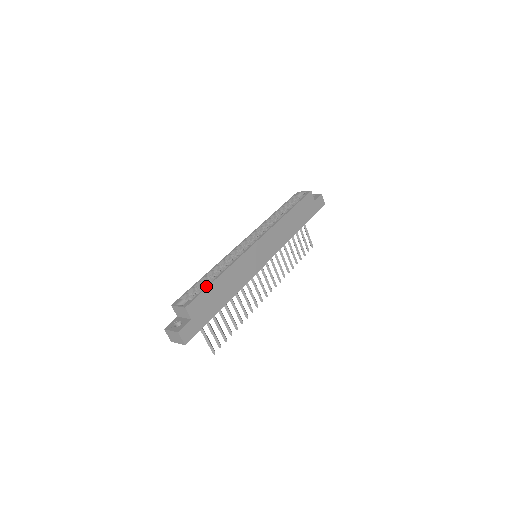
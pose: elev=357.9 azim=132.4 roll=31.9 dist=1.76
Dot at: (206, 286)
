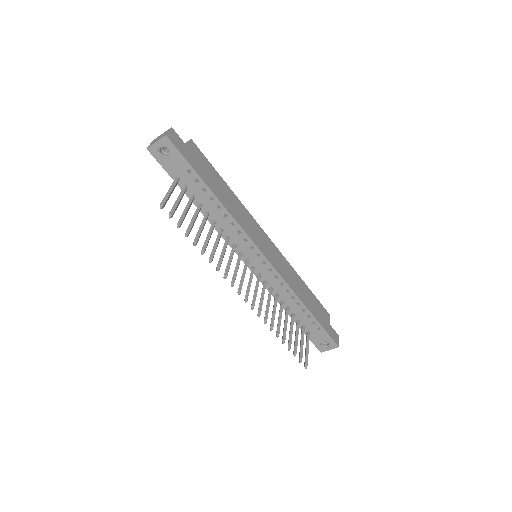
Dot at: (213, 170)
